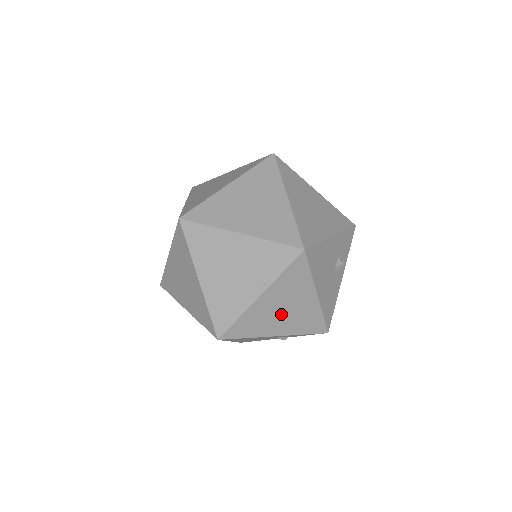
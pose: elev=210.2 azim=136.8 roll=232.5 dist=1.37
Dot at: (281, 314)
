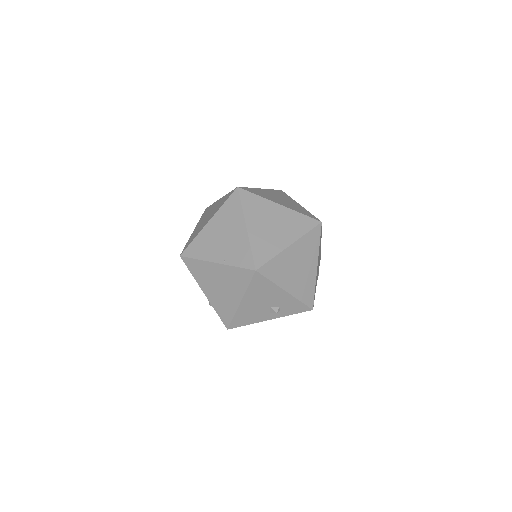
Dot at: (217, 286)
